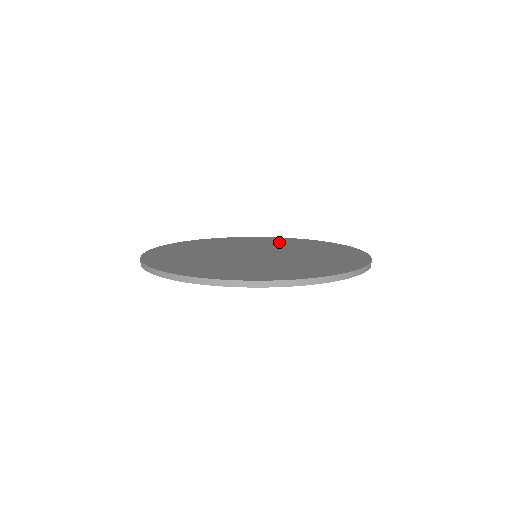
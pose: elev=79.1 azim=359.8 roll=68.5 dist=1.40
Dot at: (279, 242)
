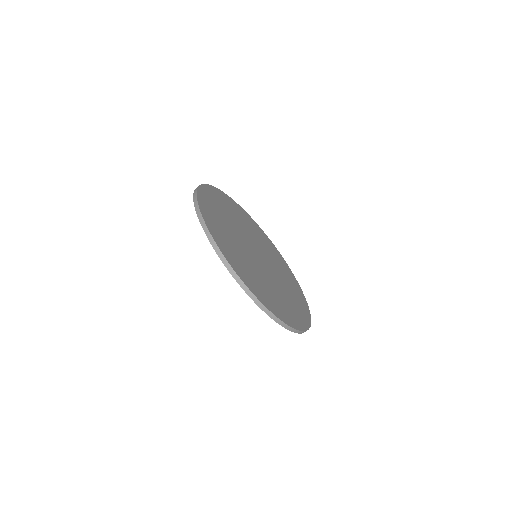
Dot at: (259, 235)
